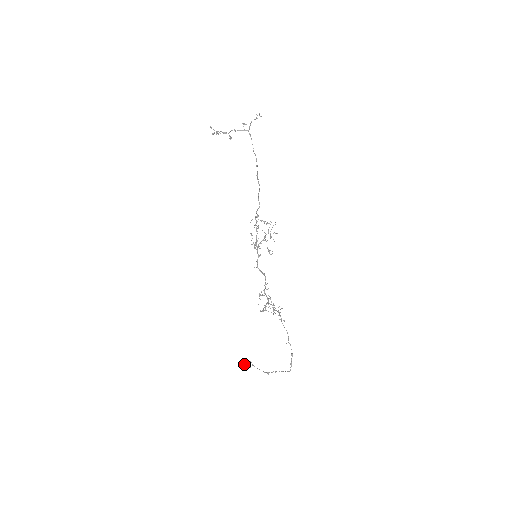
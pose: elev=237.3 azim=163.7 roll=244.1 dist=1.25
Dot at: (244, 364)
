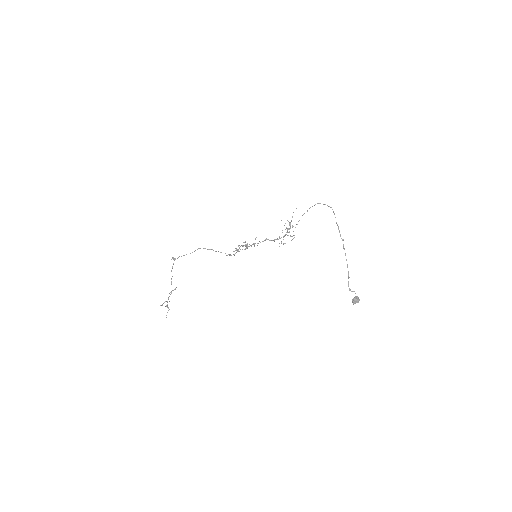
Dot at: (354, 300)
